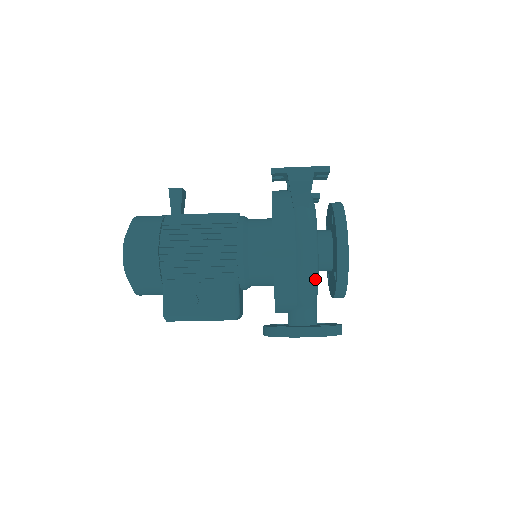
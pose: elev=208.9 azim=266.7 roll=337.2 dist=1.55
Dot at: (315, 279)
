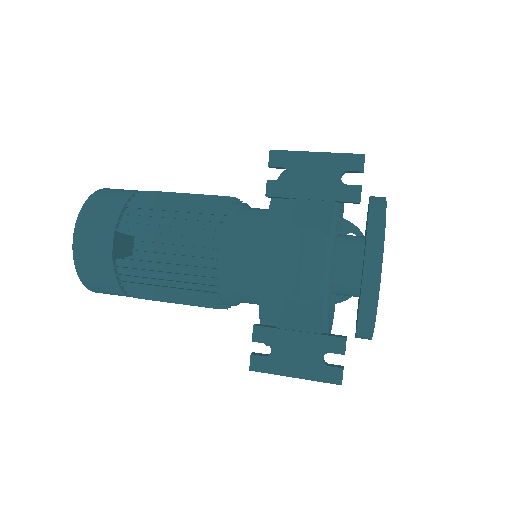
Dot at: occluded
